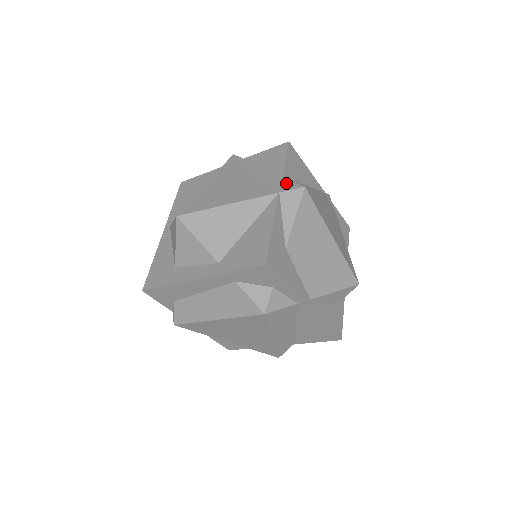
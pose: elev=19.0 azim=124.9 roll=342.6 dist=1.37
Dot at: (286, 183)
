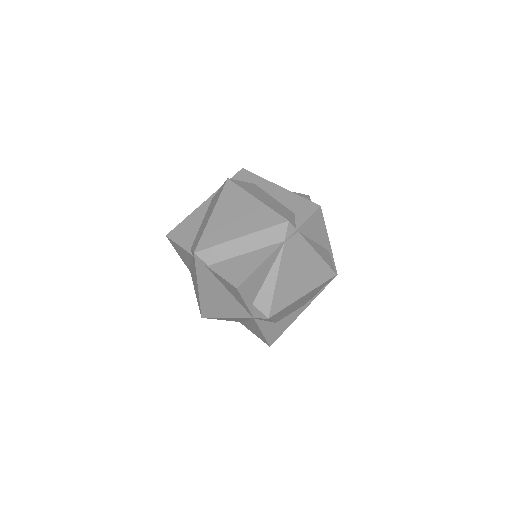
Dot at: (254, 310)
